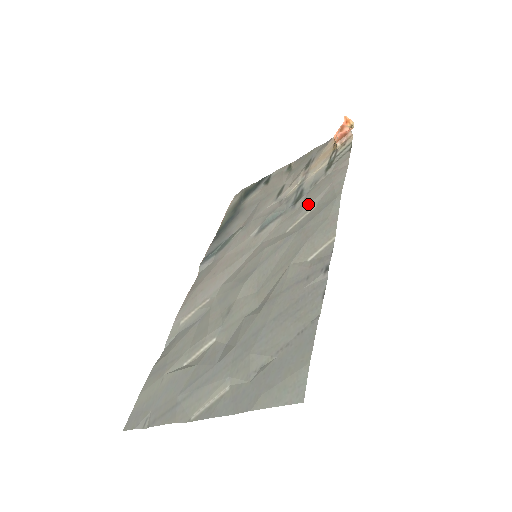
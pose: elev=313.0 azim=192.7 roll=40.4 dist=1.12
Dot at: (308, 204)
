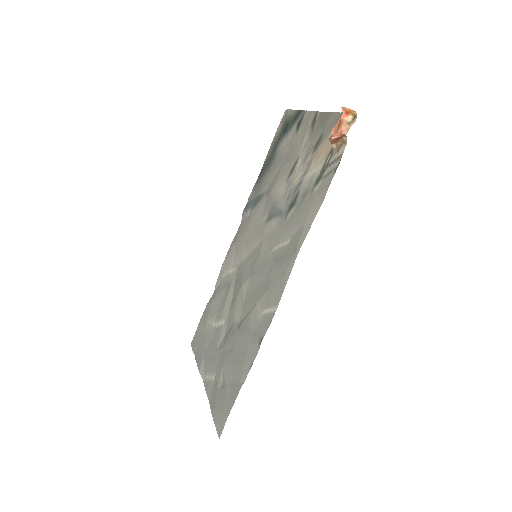
Dot at: (289, 229)
